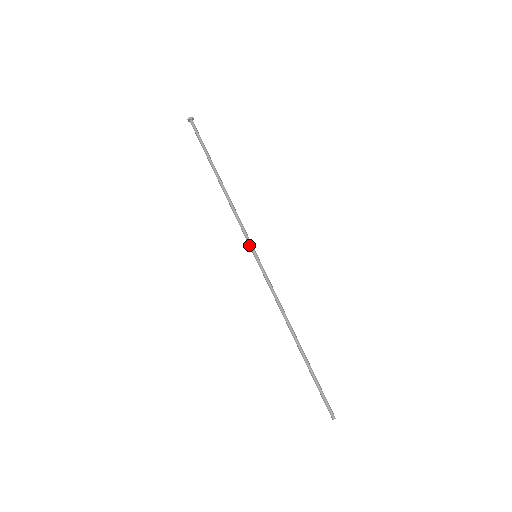
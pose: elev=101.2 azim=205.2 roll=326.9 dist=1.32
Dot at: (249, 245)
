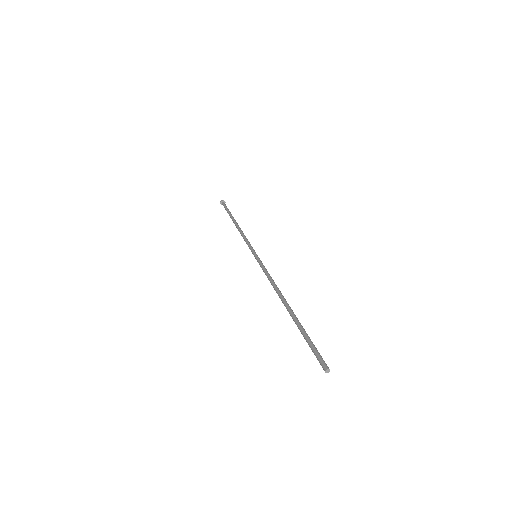
Dot at: (251, 250)
